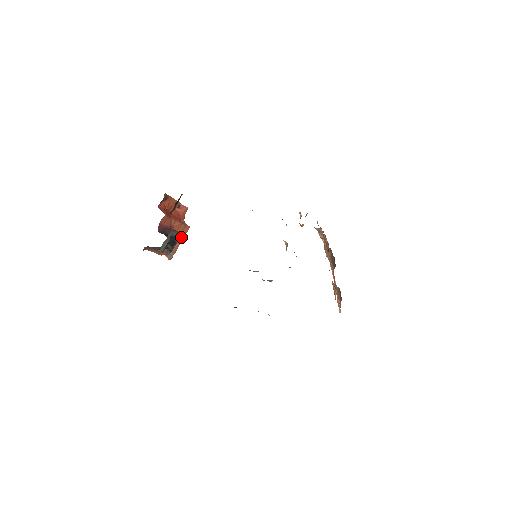
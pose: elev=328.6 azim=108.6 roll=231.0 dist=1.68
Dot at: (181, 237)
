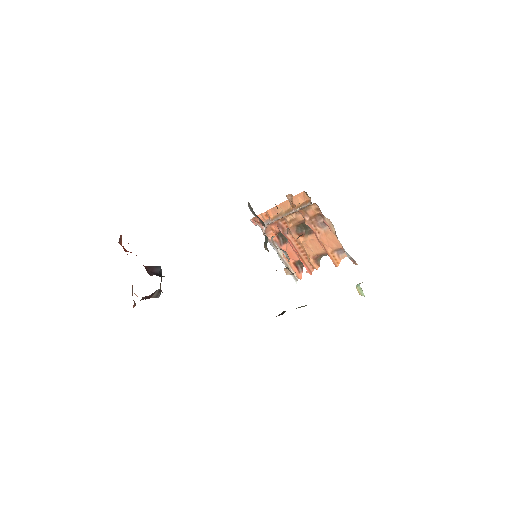
Dot at: occluded
